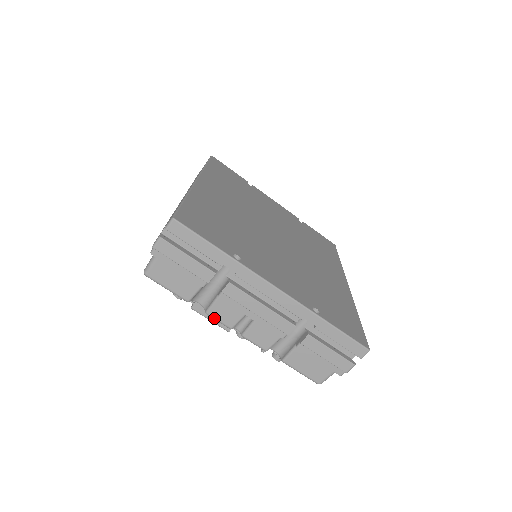
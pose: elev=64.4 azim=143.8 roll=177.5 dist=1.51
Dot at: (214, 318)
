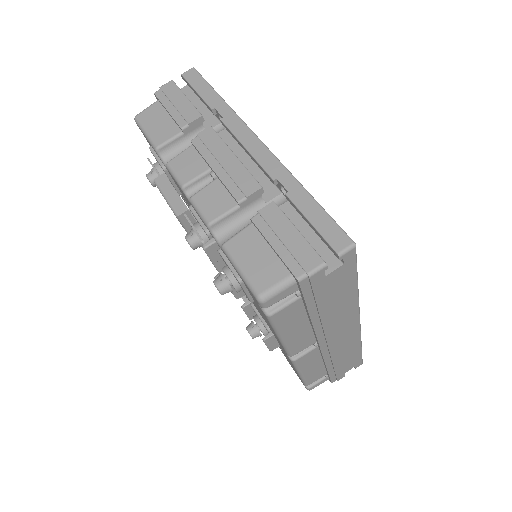
Dot at: (172, 170)
